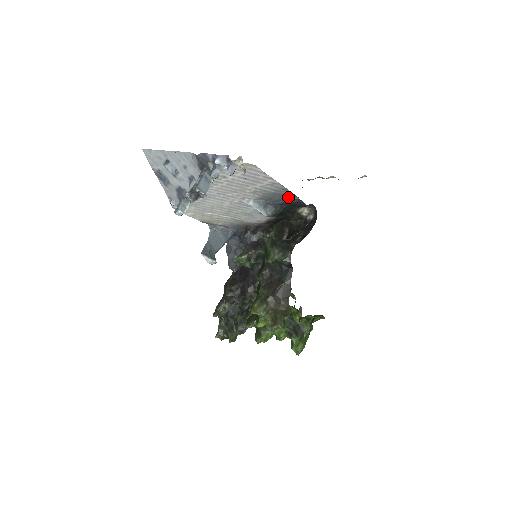
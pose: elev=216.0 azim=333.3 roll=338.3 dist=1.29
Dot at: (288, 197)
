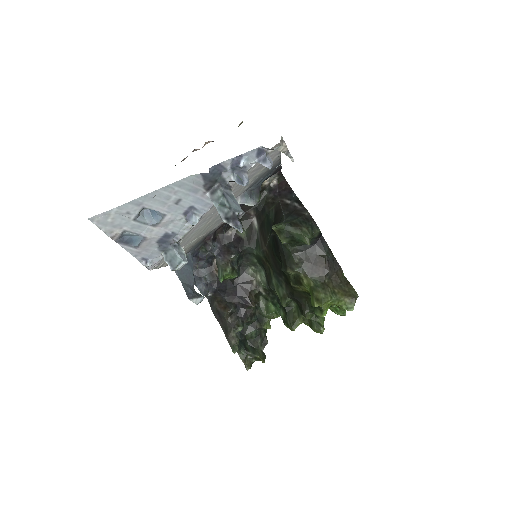
Dot at: (272, 169)
